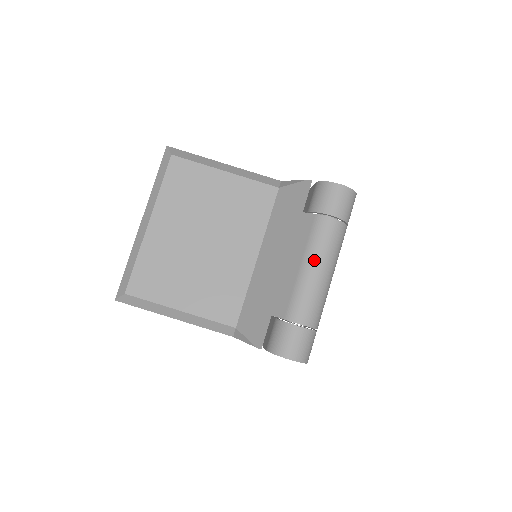
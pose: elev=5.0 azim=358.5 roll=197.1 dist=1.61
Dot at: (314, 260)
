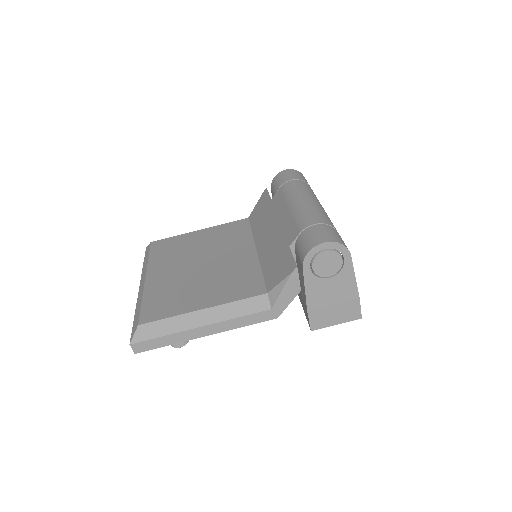
Dot at: (296, 197)
